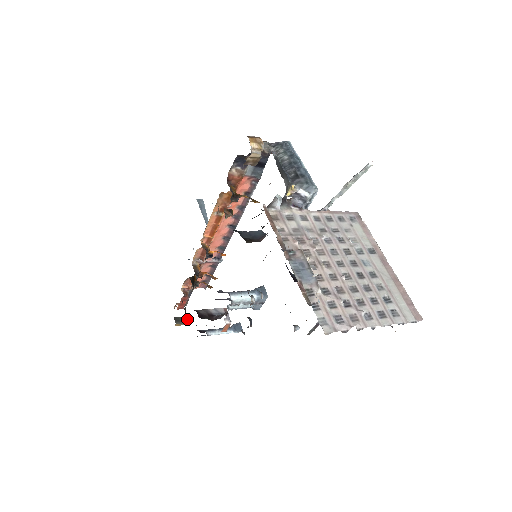
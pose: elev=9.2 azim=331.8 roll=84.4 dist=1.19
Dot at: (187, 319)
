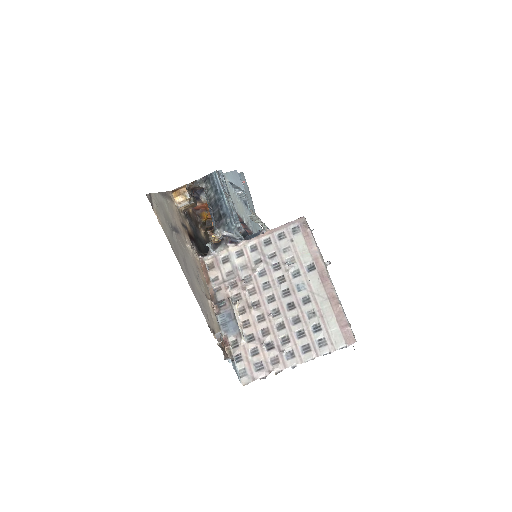
Dot at: occluded
